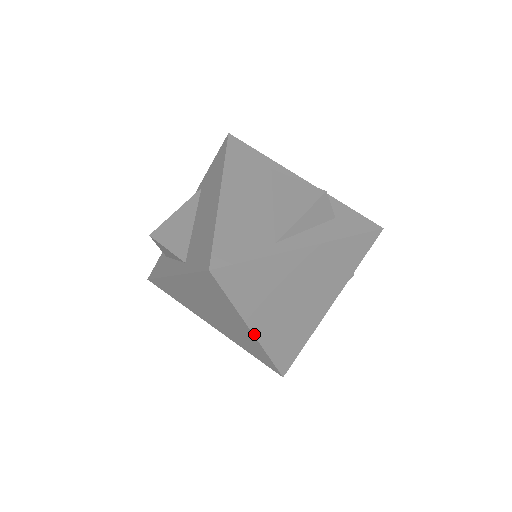
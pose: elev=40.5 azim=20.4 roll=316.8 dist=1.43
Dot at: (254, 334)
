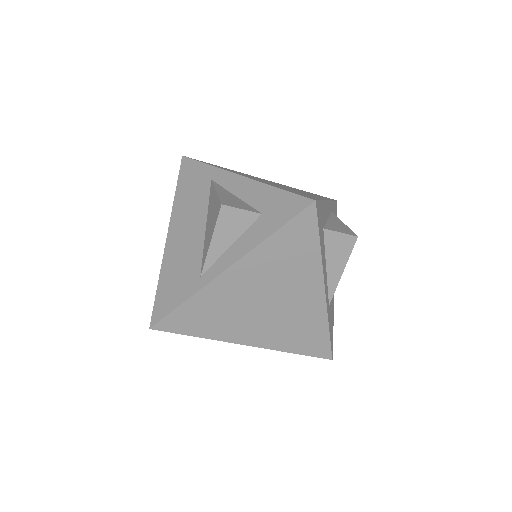
Dot at: (251, 345)
